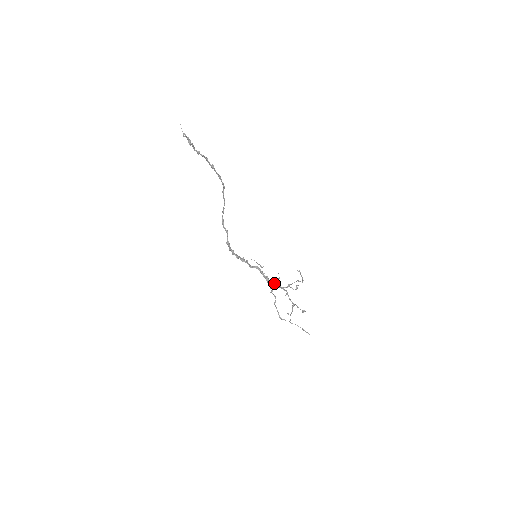
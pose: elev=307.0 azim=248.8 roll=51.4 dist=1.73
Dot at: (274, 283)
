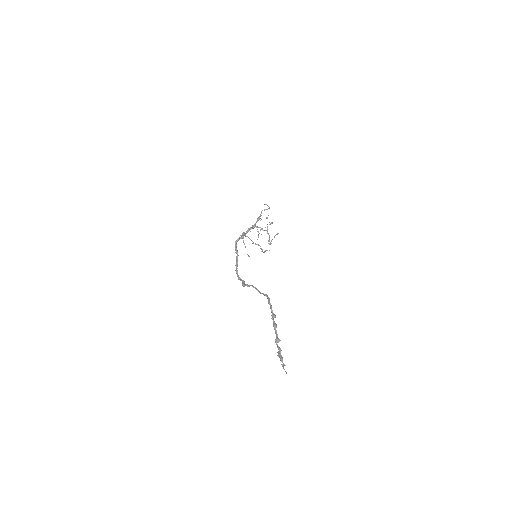
Dot at: (250, 231)
